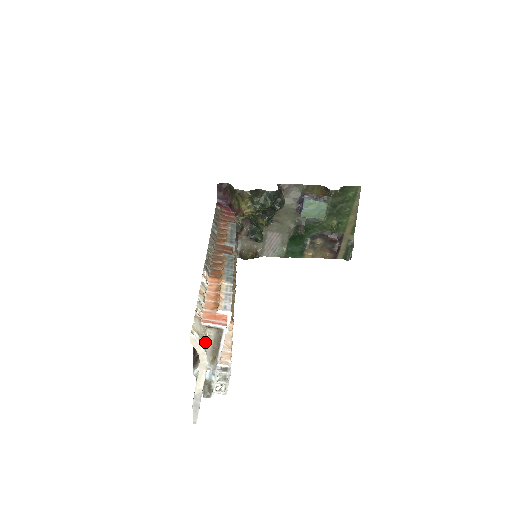
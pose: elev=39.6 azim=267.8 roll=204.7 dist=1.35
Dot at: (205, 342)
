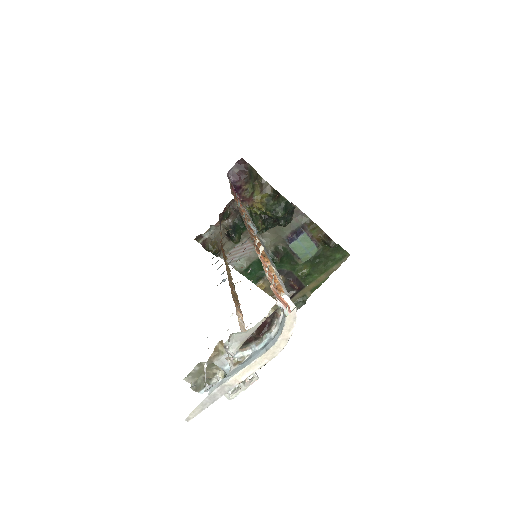
Dot at: occluded
